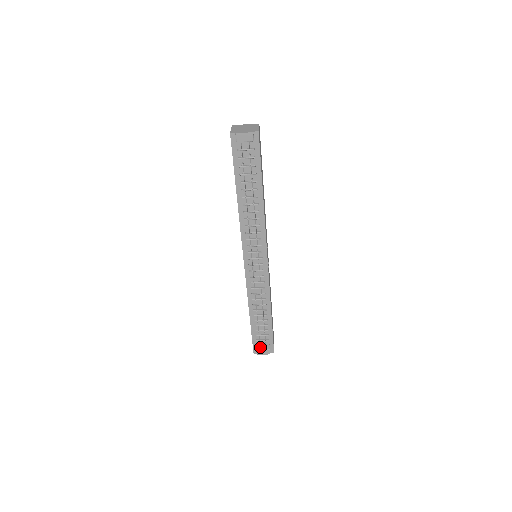
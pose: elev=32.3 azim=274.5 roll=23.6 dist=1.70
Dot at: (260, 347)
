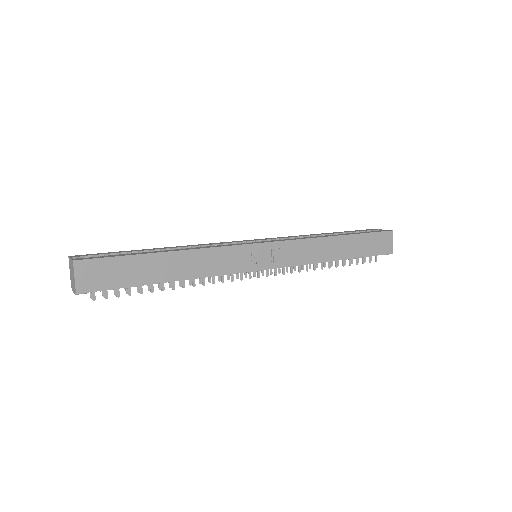
Dot at: occluded
